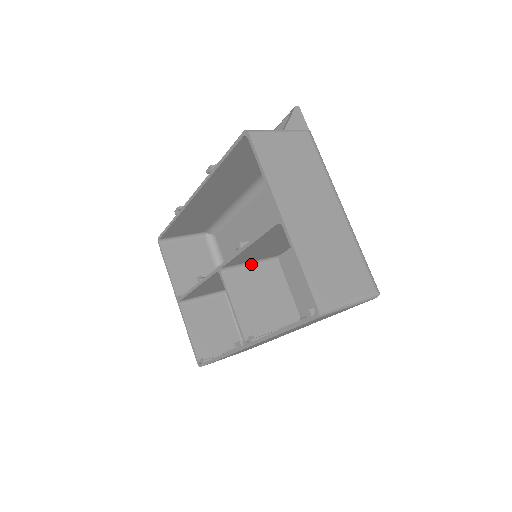
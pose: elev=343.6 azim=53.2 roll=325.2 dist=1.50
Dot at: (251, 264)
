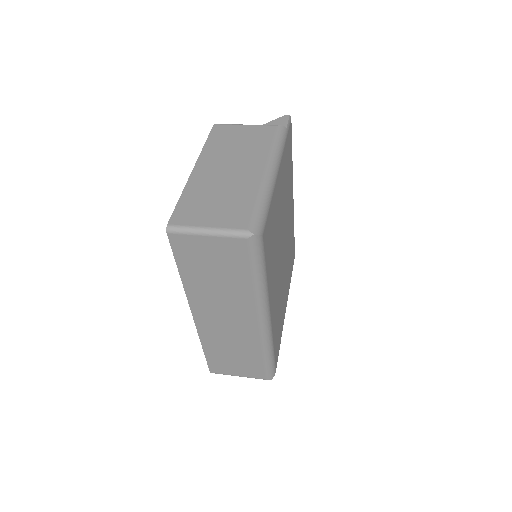
Dot at: occluded
